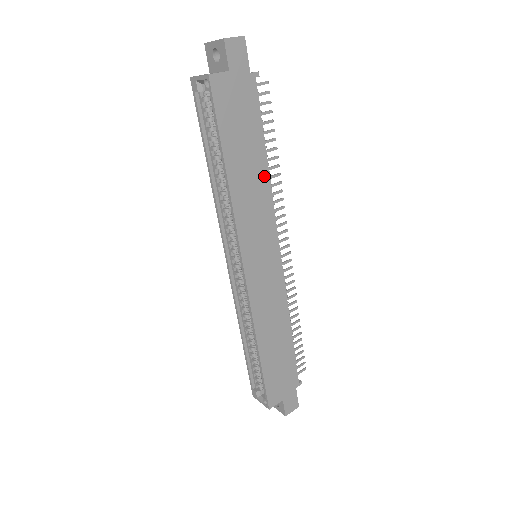
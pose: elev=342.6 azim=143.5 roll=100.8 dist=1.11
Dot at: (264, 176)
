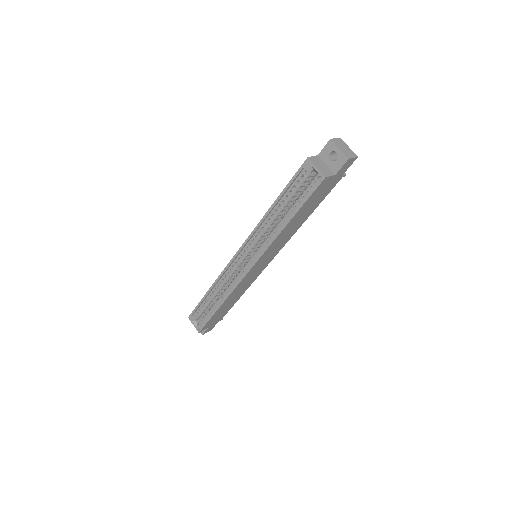
Dot at: (300, 225)
